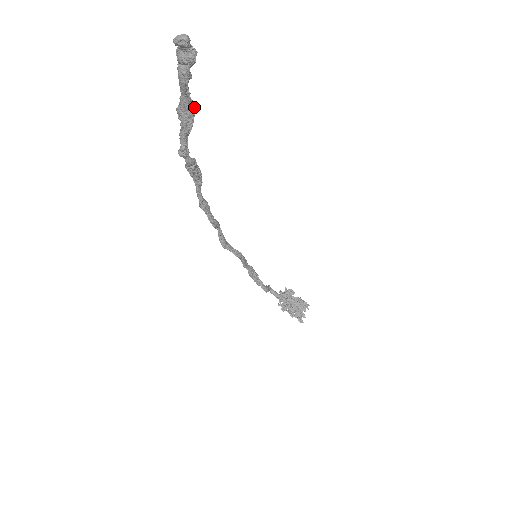
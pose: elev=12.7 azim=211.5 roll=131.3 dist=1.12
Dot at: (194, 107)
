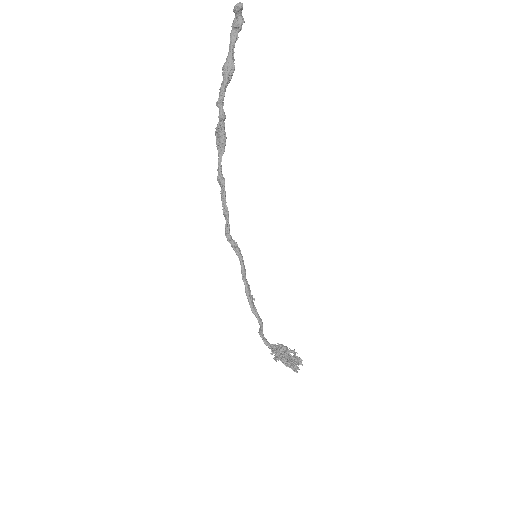
Dot at: (234, 67)
